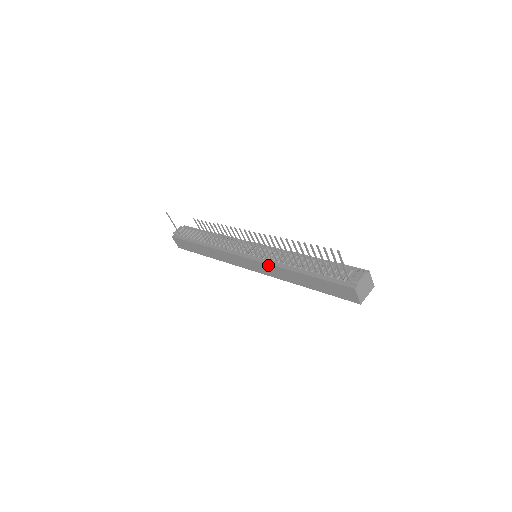
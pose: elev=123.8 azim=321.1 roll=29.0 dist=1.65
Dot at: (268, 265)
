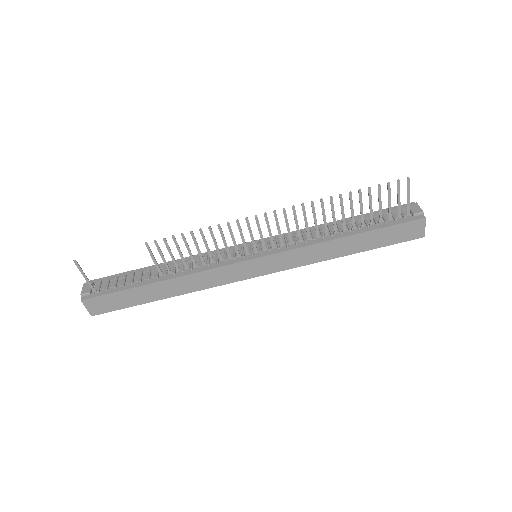
Dot at: (293, 251)
